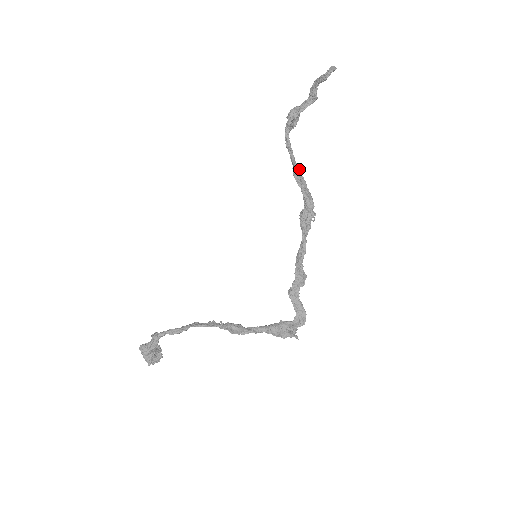
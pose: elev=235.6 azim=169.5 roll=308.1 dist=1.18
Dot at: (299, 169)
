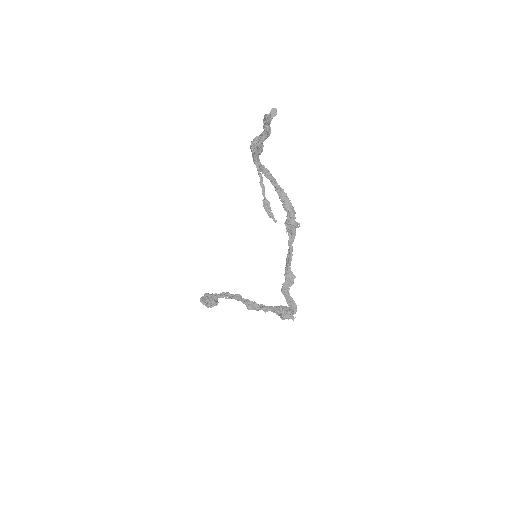
Dot at: (277, 184)
